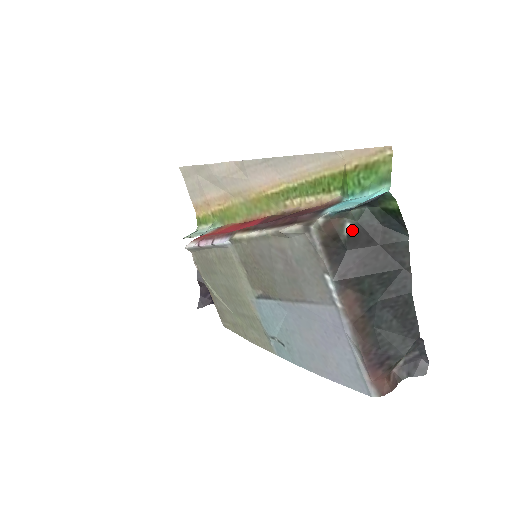
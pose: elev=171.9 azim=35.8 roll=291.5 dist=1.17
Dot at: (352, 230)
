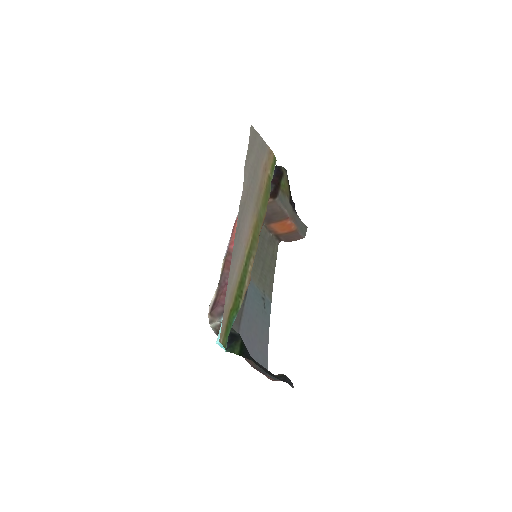
Dot at: occluded
